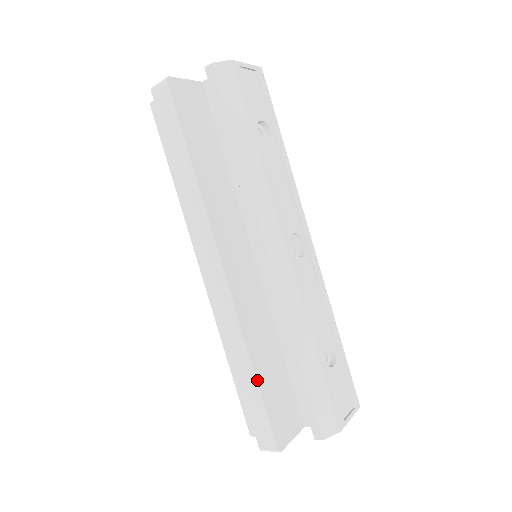
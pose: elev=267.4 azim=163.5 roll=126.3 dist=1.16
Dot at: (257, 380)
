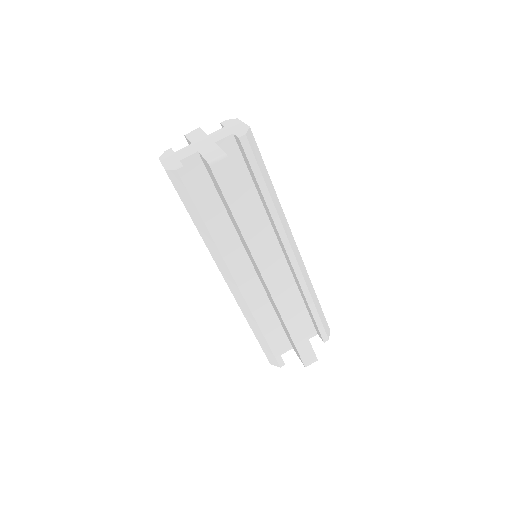
Dot at: (304, 330)
